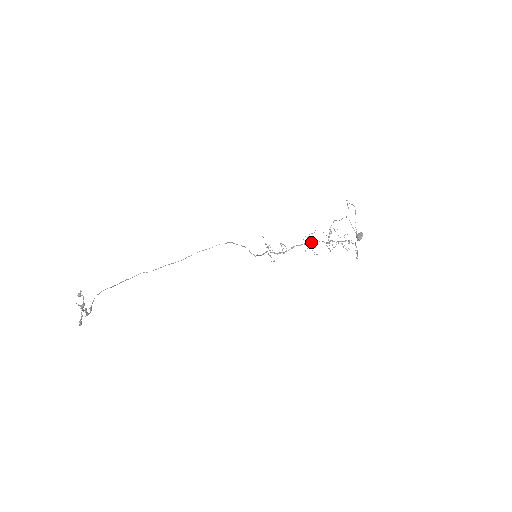
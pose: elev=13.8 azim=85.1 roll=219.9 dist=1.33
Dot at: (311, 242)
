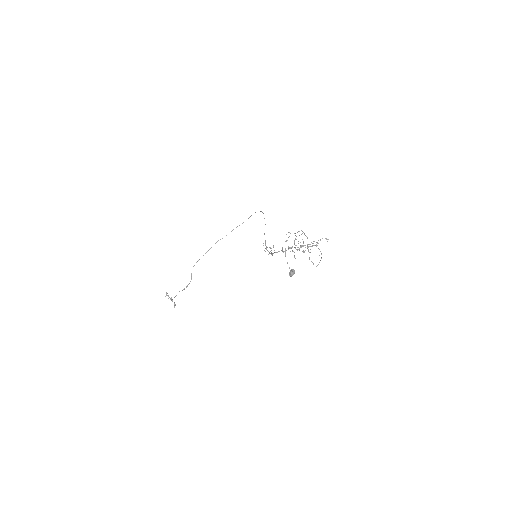
Dot at: occluded
